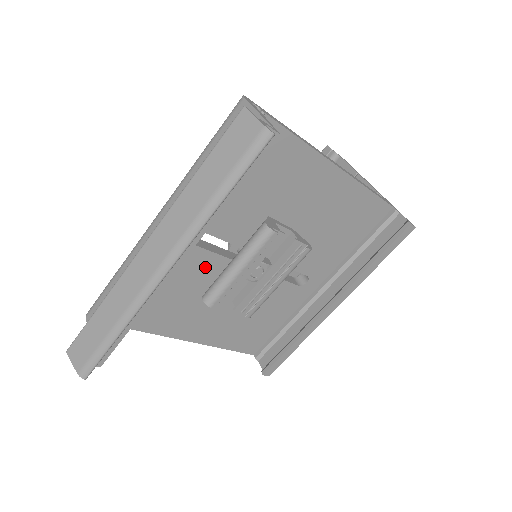
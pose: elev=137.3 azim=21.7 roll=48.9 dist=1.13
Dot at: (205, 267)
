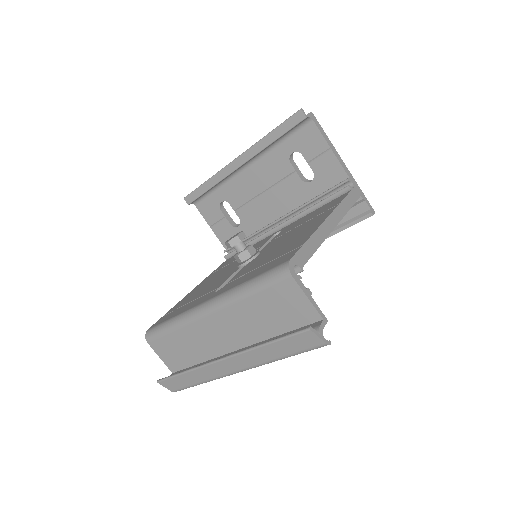
Dot at: occluded
